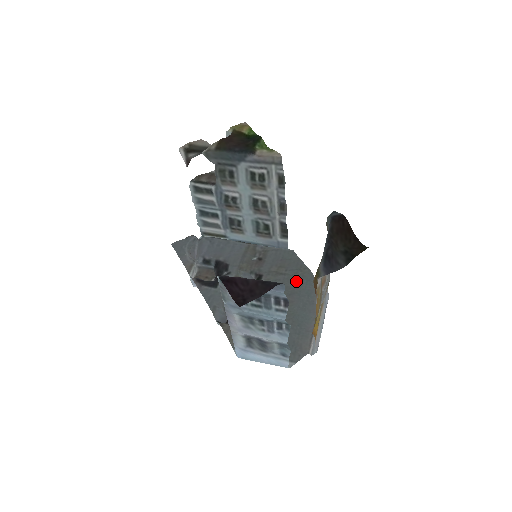
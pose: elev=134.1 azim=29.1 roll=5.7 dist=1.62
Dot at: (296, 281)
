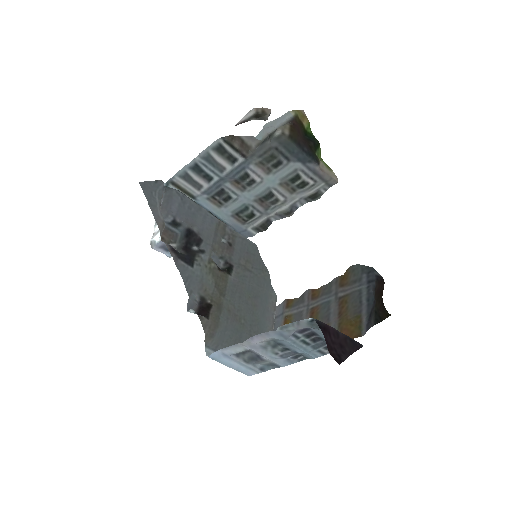
Dot at: (259, 283)
